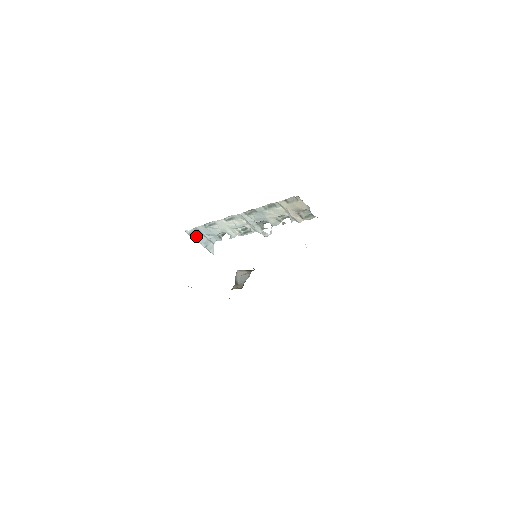
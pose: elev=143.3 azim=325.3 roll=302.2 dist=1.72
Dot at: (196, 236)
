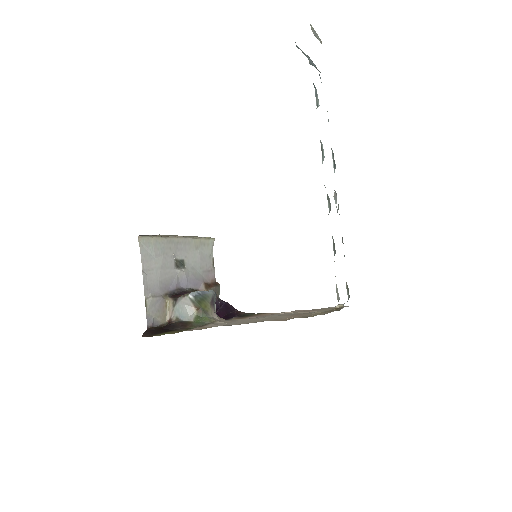
Dot at: occluded
